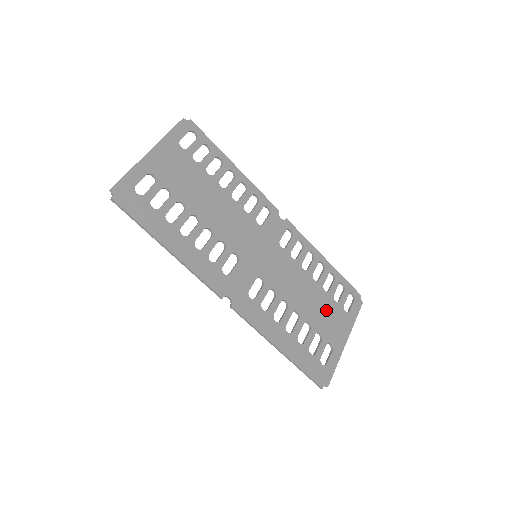
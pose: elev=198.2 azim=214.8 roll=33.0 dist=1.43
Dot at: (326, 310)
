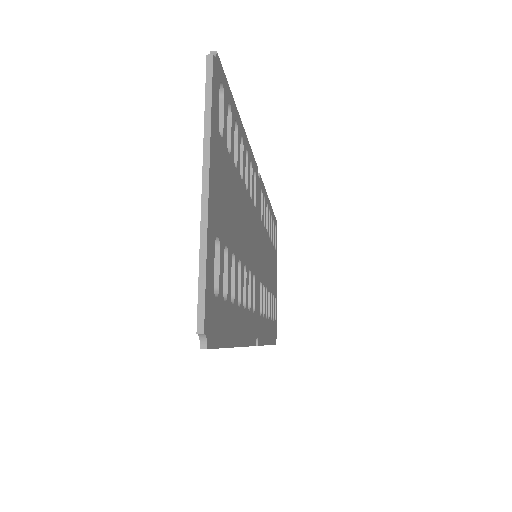
Dot at: occluded
